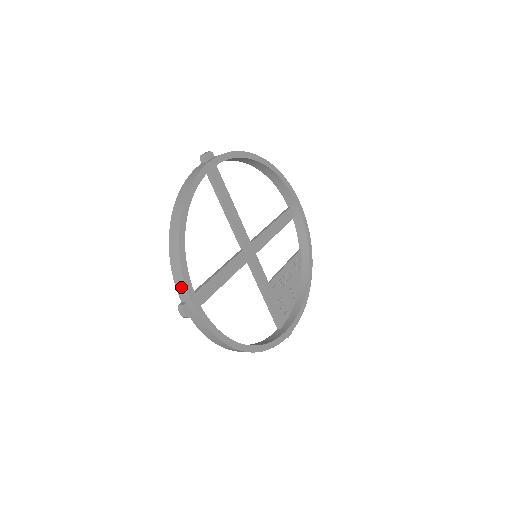
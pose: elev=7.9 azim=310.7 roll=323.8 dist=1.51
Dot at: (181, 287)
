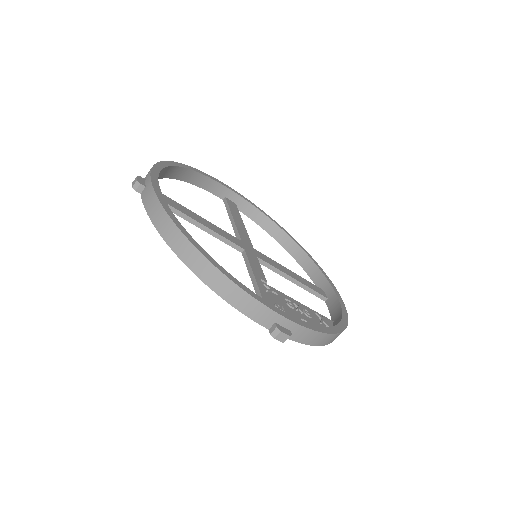
Dot at: occluded
